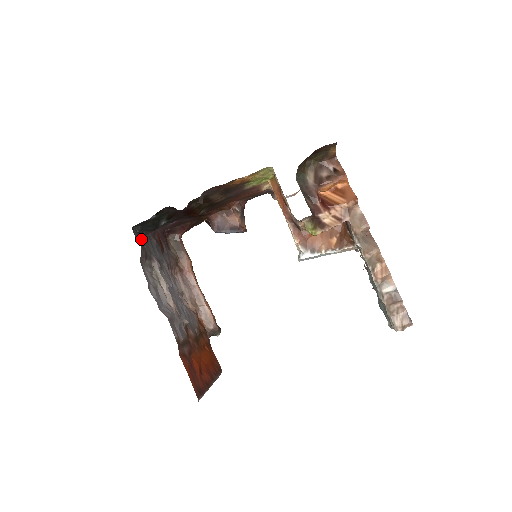
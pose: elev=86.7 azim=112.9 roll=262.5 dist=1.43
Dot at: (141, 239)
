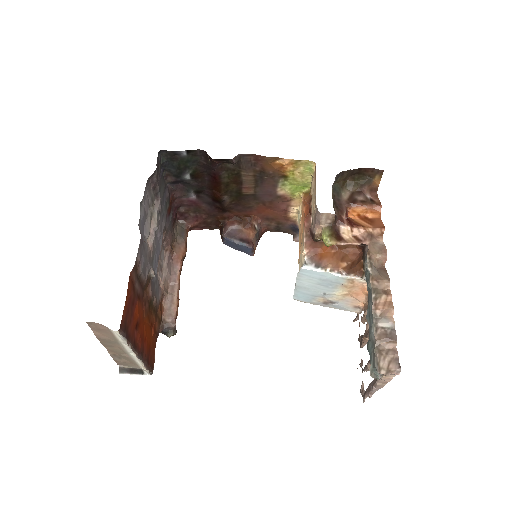
Dot at: (160, 171)
